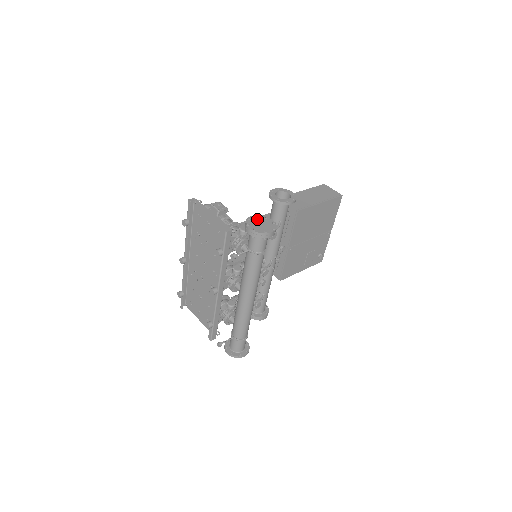
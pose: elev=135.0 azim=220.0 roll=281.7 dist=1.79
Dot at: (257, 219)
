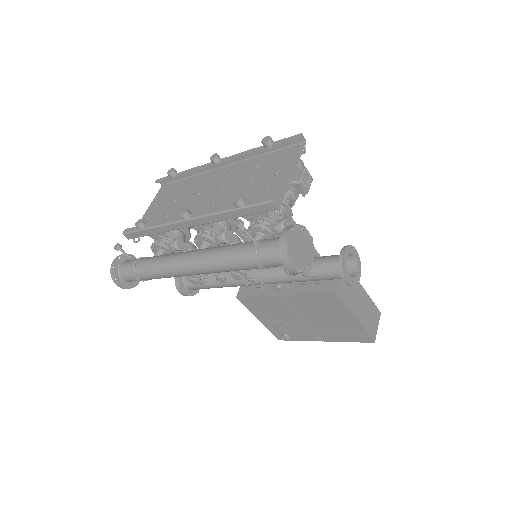
Dot at: (307, 240)
